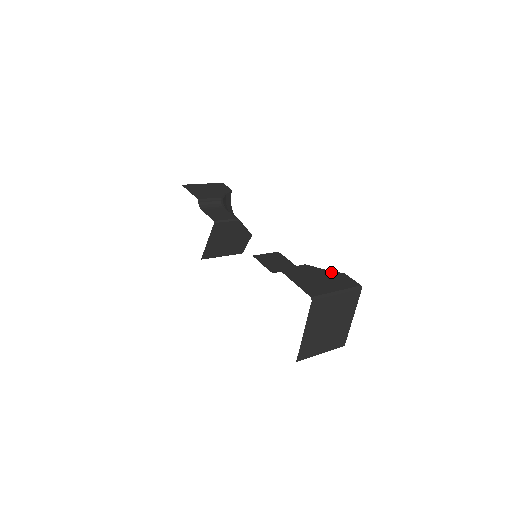
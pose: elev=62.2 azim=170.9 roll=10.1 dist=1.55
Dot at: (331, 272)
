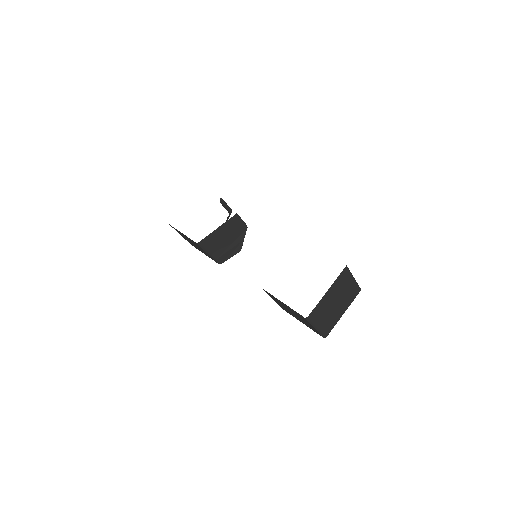
Dot at: occluded
